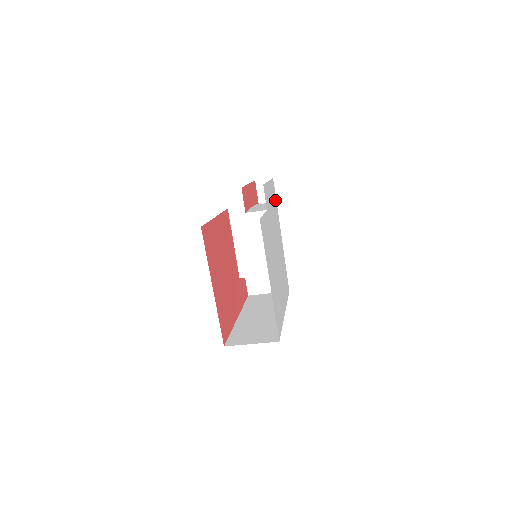
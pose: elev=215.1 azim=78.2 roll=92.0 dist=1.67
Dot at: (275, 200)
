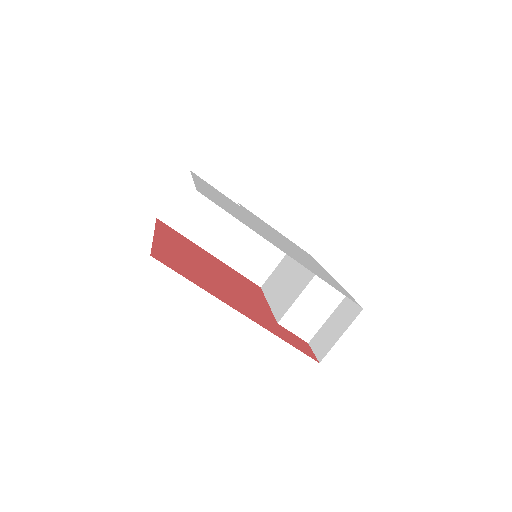
Dot at: occluded
